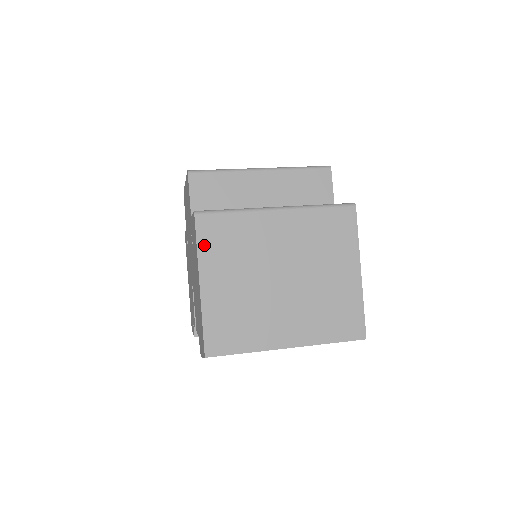
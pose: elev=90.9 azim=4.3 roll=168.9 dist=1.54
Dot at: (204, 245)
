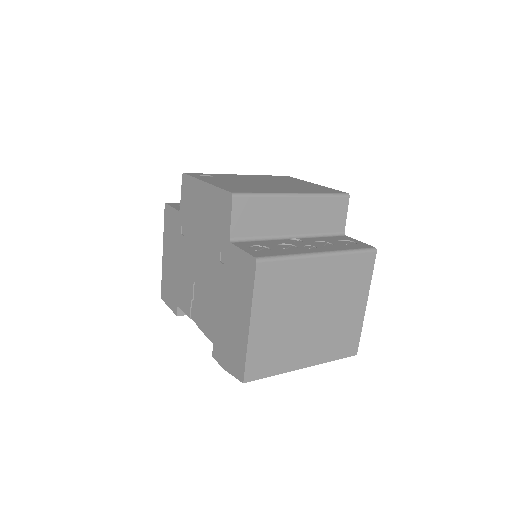
Dot at: (259, 290)
